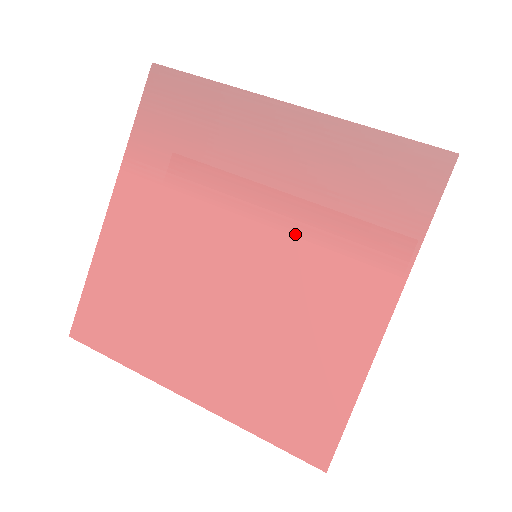
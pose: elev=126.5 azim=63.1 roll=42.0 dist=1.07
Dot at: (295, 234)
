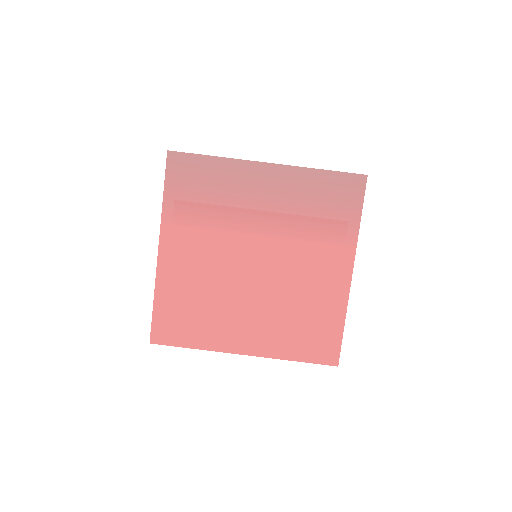
Dot at: (289, 238)
